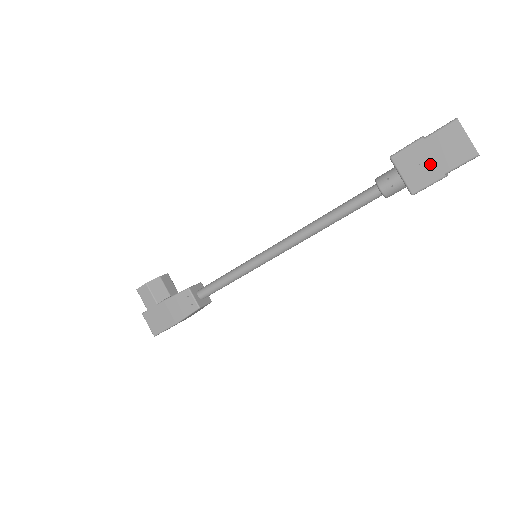
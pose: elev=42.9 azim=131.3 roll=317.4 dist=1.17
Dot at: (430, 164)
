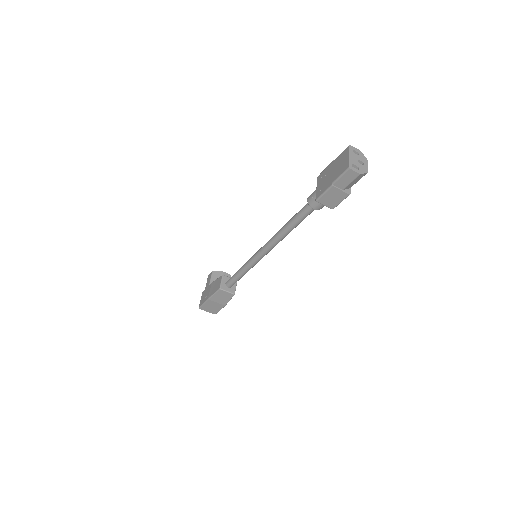
Dot at: (329, 178)
